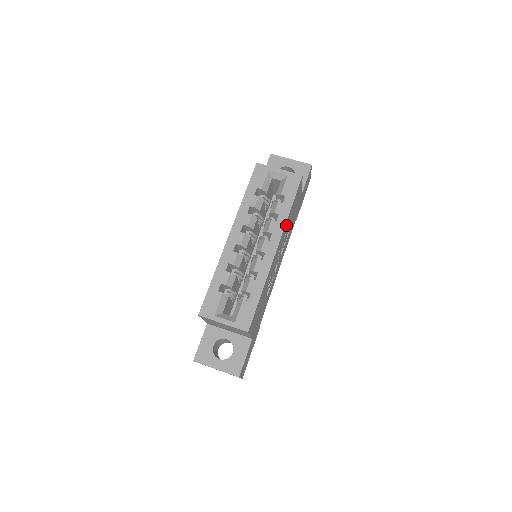
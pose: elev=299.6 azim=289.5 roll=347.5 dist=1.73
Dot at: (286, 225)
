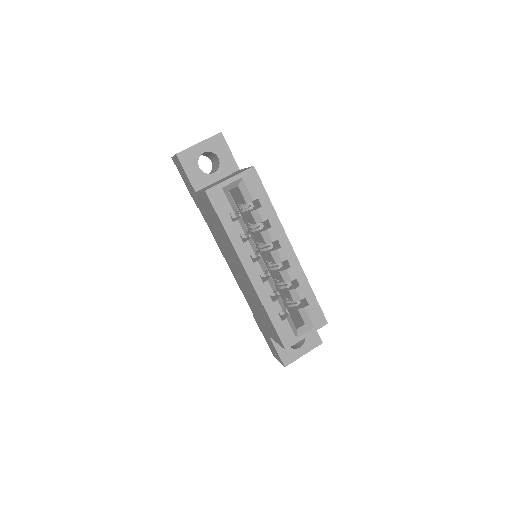
Dot at: occluded
